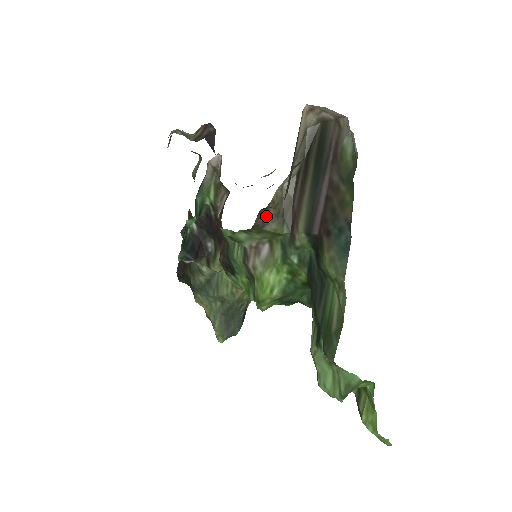
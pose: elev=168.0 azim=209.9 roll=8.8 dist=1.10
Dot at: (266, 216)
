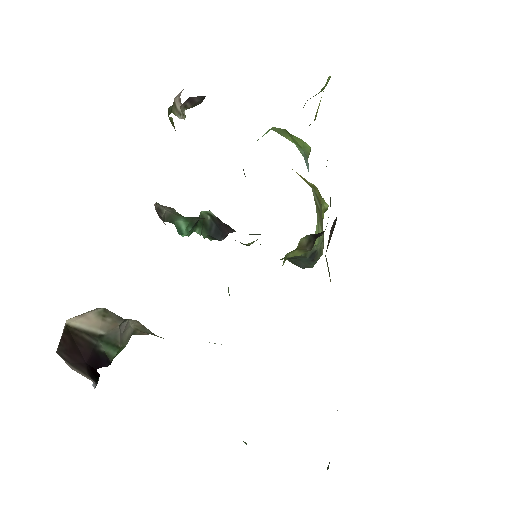
Dot at: (140, 334)
